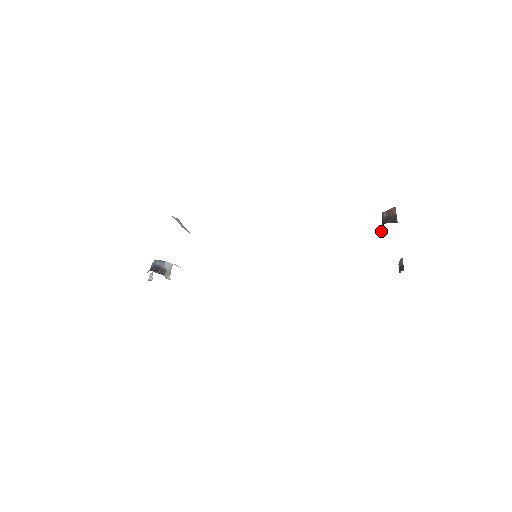
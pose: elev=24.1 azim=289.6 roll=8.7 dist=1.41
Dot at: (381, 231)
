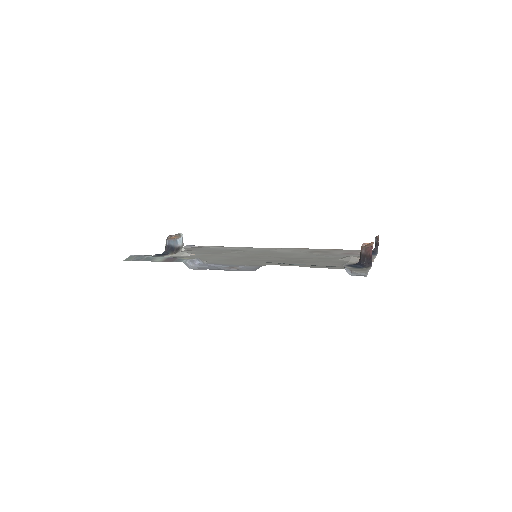
Dot at: occluded
